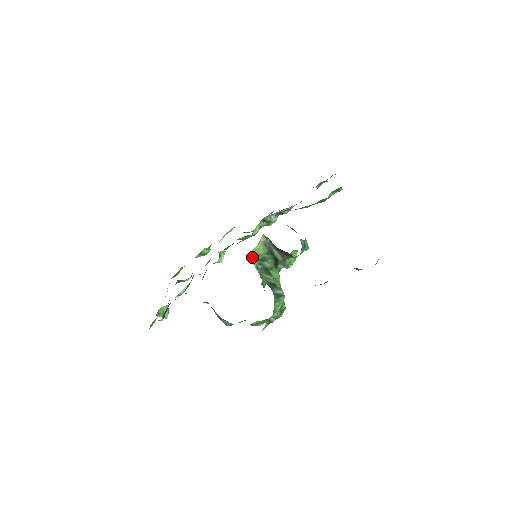
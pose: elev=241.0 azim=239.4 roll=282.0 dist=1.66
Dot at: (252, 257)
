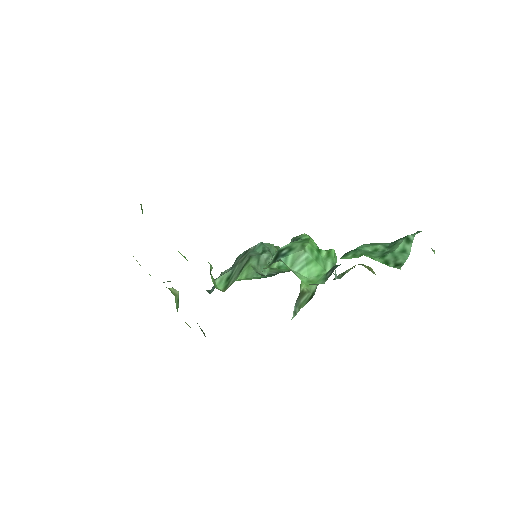
Dot at: occluded
